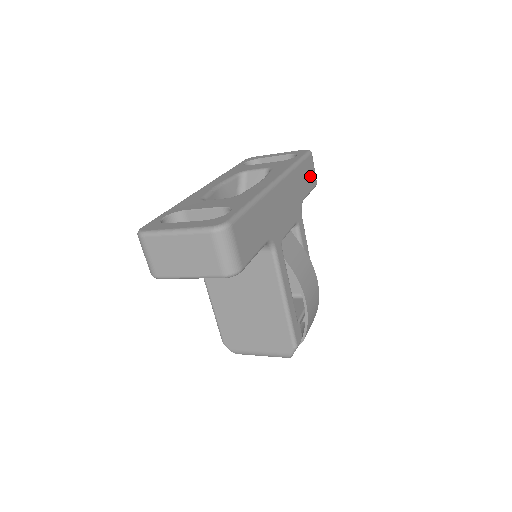
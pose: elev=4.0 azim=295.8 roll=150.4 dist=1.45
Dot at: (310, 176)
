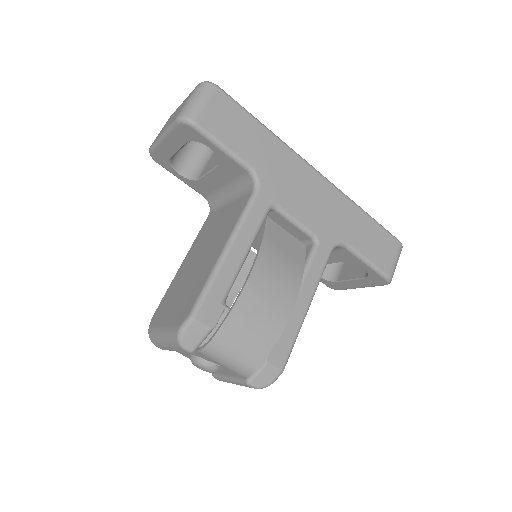
Dot at: (380, 251)
